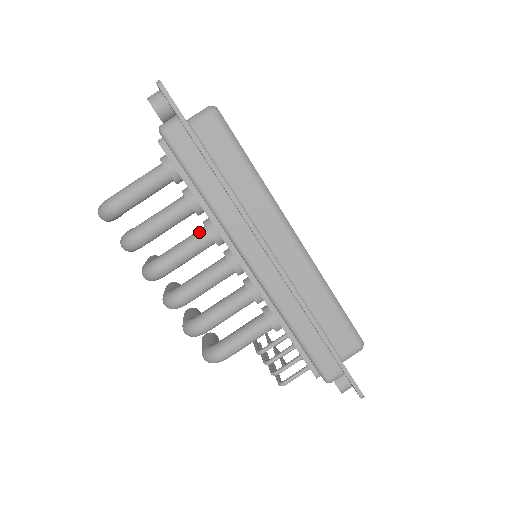
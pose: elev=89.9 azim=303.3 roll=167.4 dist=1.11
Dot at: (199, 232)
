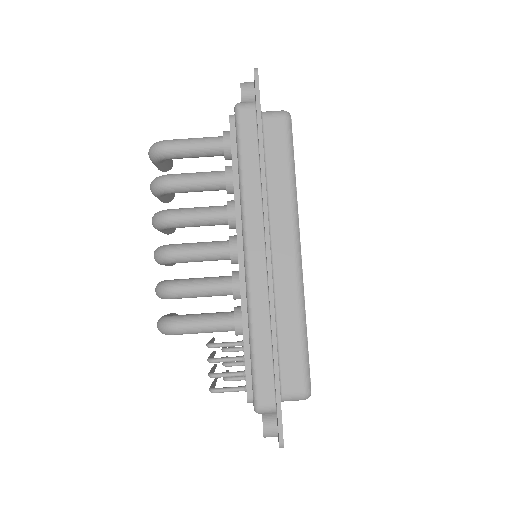
Dot at: (220, 206)
